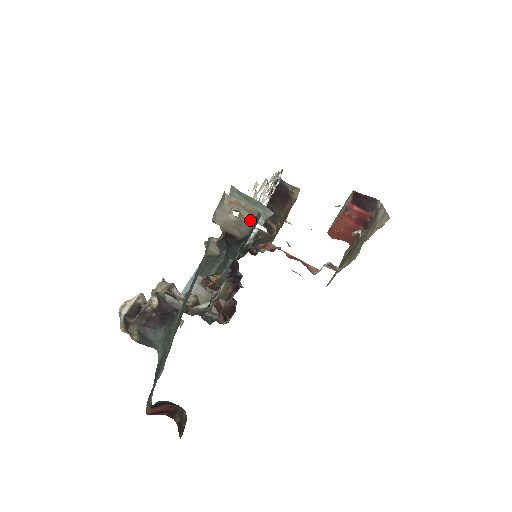
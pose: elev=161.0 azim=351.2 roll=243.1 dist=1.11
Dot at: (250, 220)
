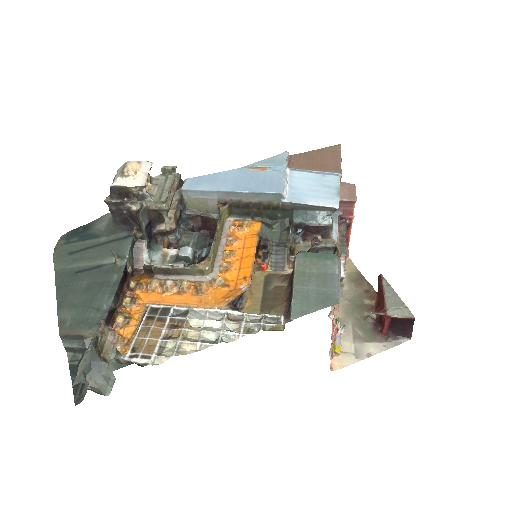
Dot at: (89, 385)
